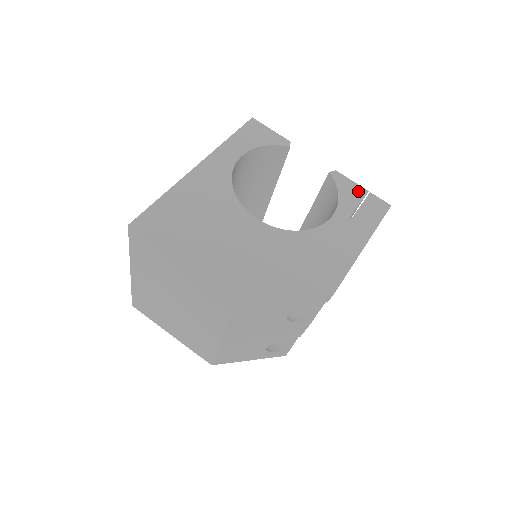
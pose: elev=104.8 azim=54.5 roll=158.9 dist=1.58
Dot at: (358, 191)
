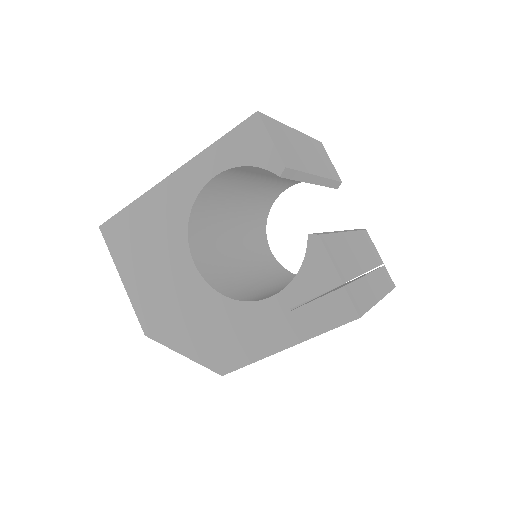
Dot at: (328, 278)
